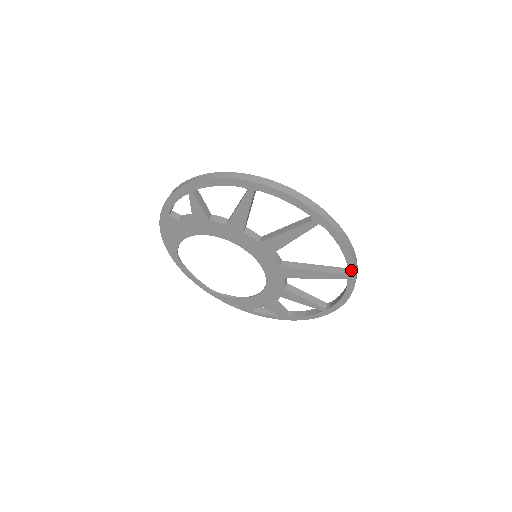
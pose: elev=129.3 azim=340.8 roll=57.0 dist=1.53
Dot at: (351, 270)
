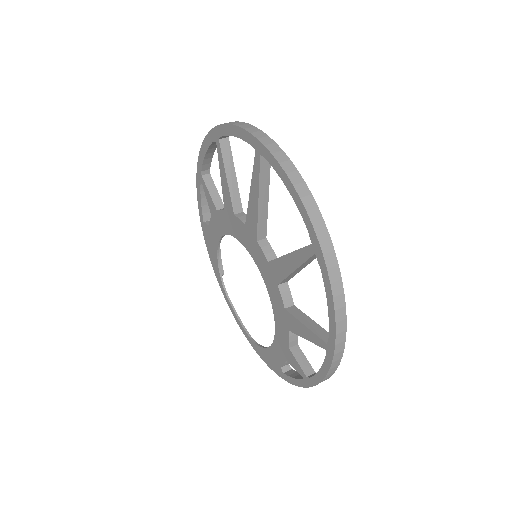
Dot at: (310, 230)
